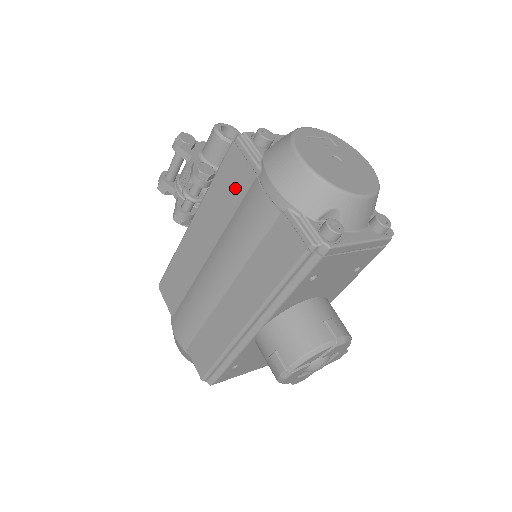
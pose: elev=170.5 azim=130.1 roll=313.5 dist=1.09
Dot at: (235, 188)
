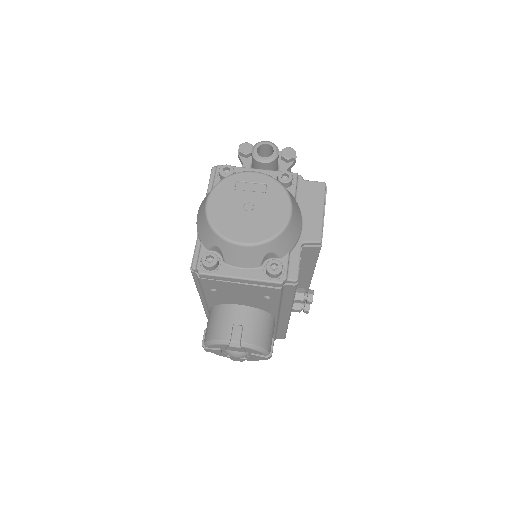
Dot at: occluded
